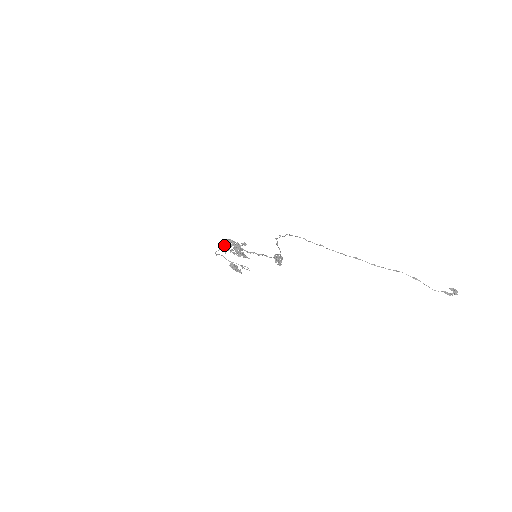
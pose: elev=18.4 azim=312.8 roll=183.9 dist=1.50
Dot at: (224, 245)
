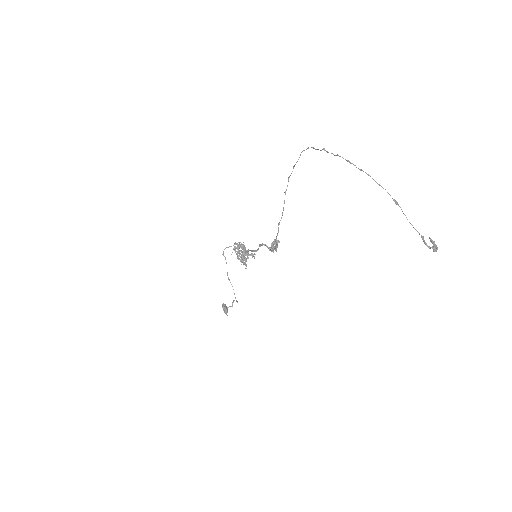
Dot at: (237, 244)
